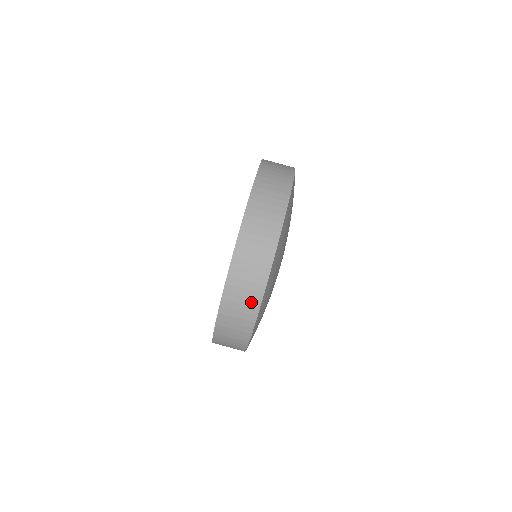
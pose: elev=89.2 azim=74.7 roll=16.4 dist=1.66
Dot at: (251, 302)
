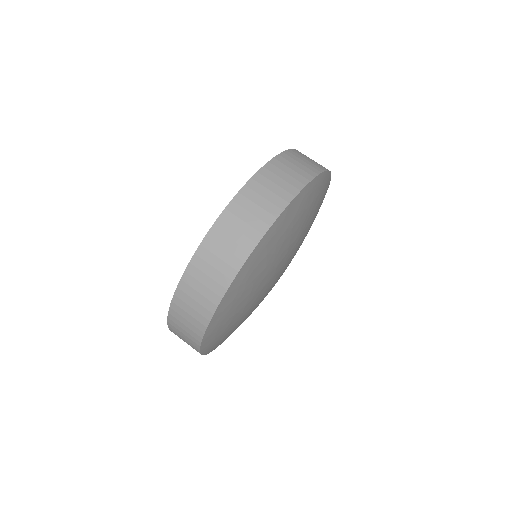
Dot at: (192, 344)
